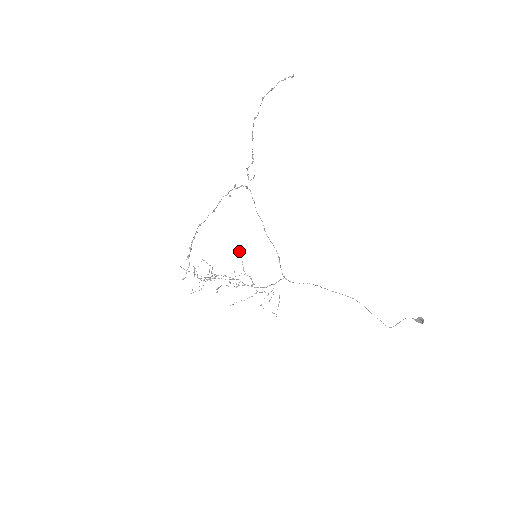
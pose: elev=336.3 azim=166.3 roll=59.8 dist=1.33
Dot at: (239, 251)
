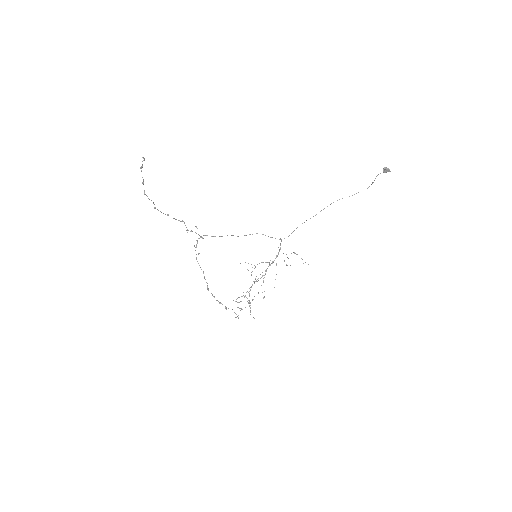
Dot at: occluded
